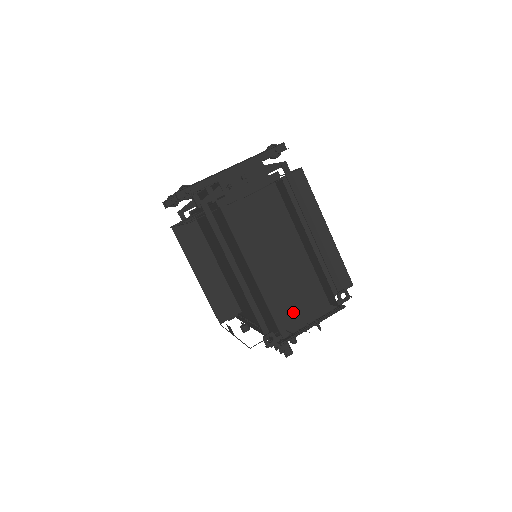
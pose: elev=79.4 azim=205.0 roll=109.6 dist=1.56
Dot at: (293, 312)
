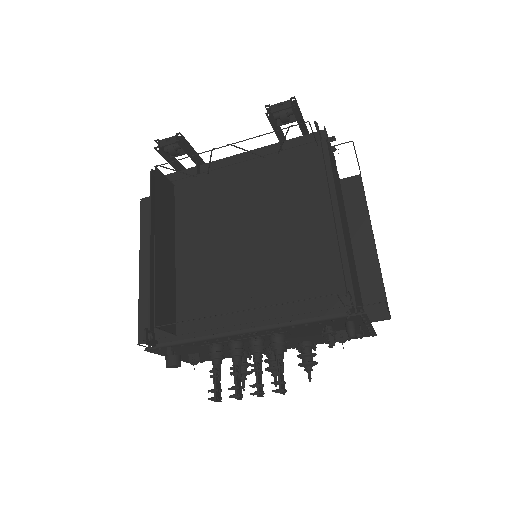
Dot at: (357, 295)
